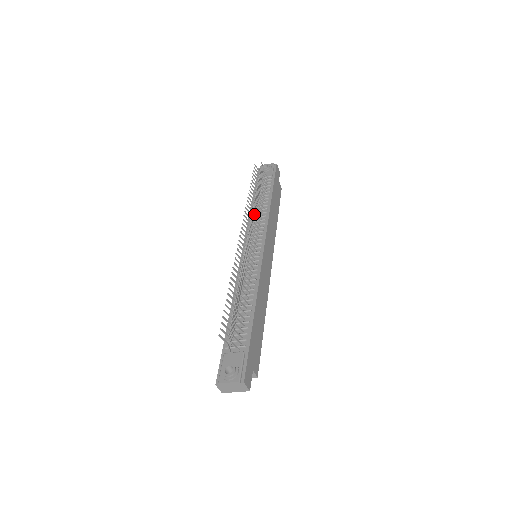
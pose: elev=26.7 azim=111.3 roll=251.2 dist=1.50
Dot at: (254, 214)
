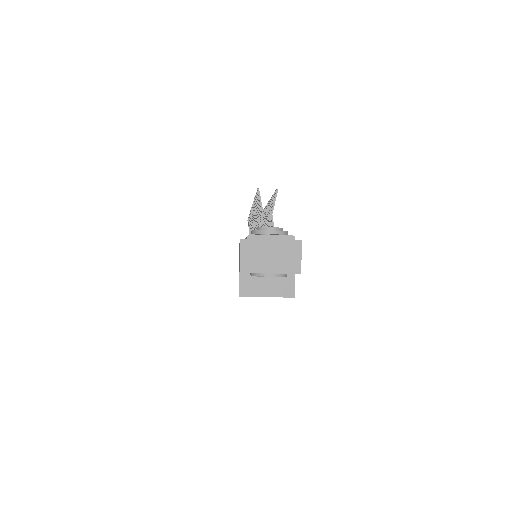
Dot at: occluded
